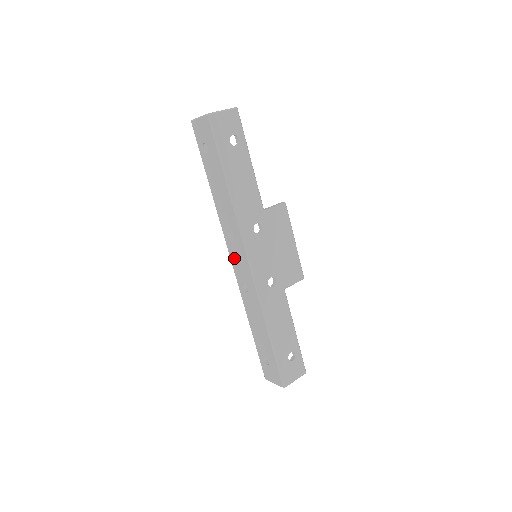
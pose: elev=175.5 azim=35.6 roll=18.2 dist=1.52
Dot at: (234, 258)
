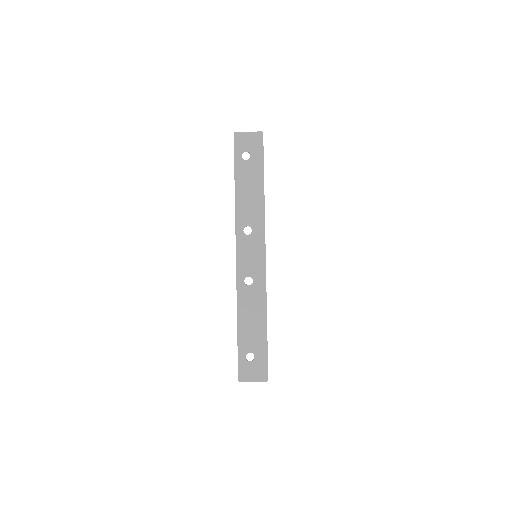
Dot at: (244, 253)
